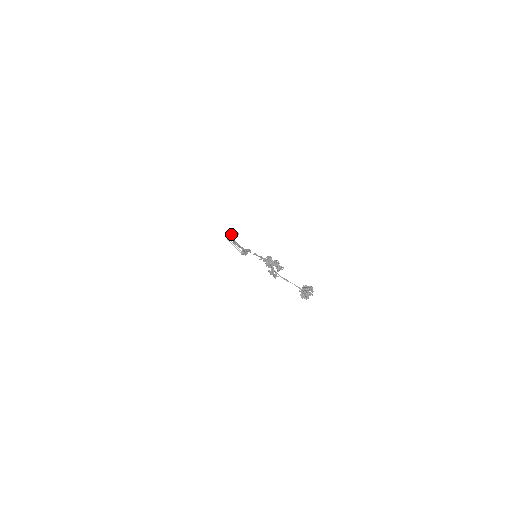
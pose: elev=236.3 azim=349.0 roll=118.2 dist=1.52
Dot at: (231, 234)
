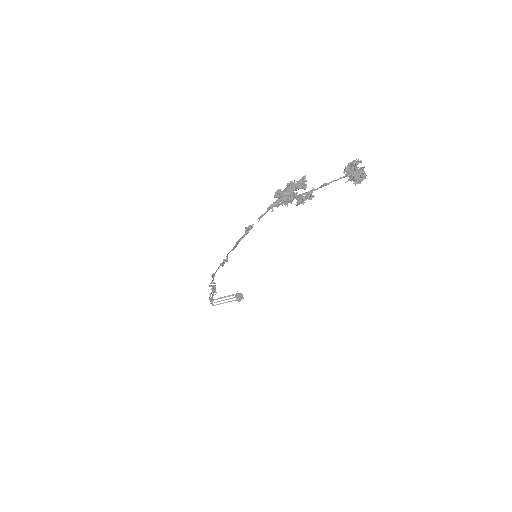
Dot at: occluded
